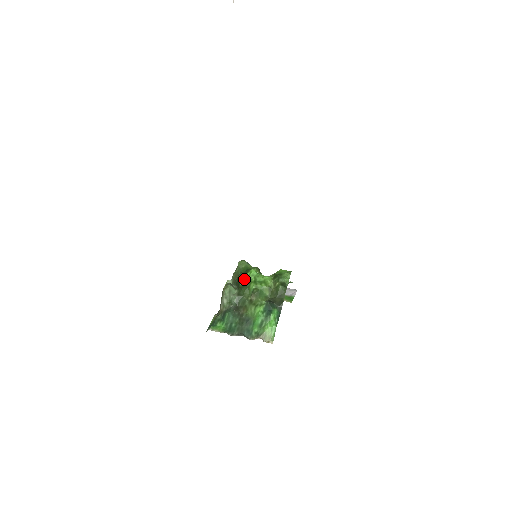
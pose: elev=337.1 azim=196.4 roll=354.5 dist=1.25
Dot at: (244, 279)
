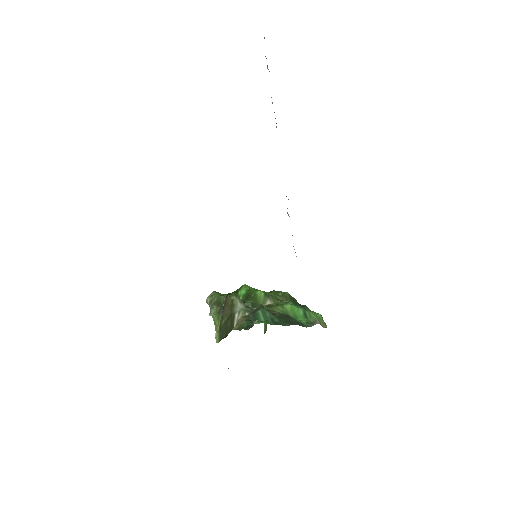
Dot at: (243, 292)
